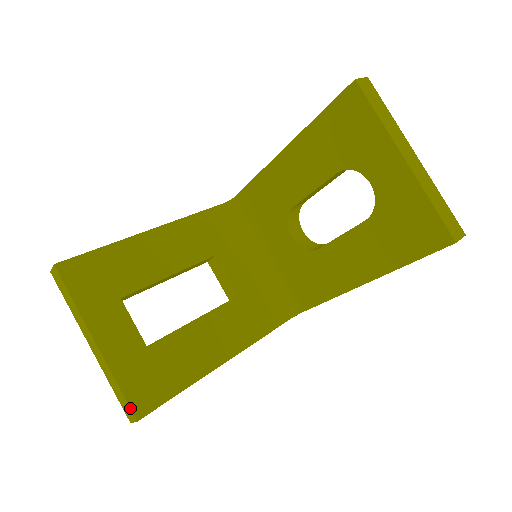
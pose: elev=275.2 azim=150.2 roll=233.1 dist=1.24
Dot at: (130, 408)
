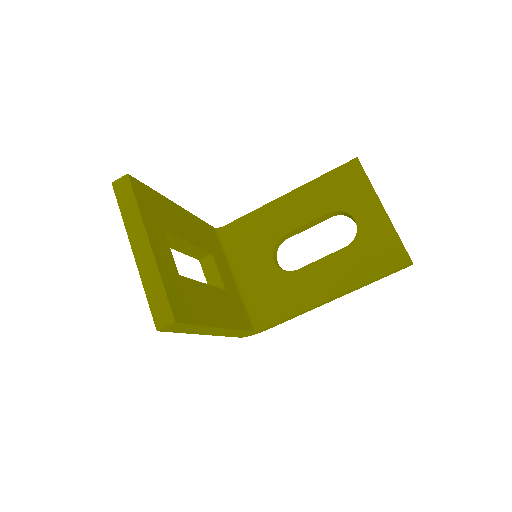
Dot at: (171, 308)
